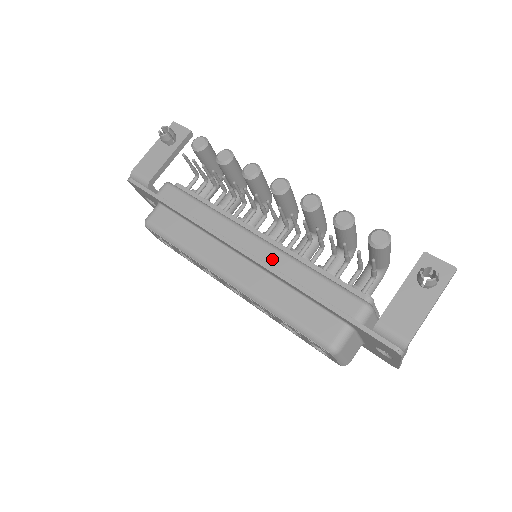
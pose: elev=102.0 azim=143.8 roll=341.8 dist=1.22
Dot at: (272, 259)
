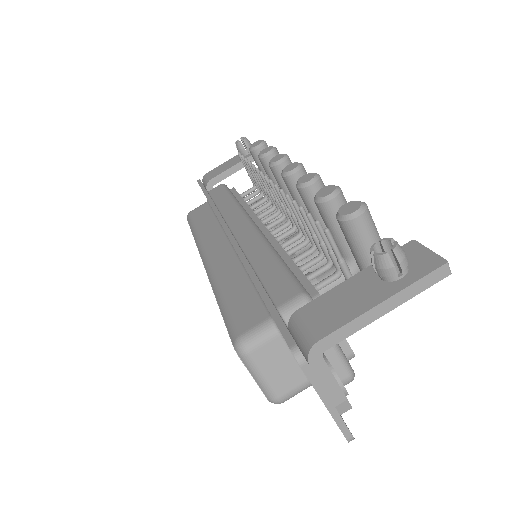
Dot at: (248, 241)
